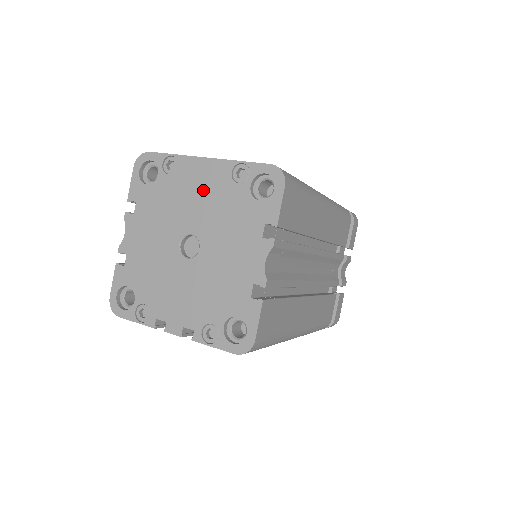
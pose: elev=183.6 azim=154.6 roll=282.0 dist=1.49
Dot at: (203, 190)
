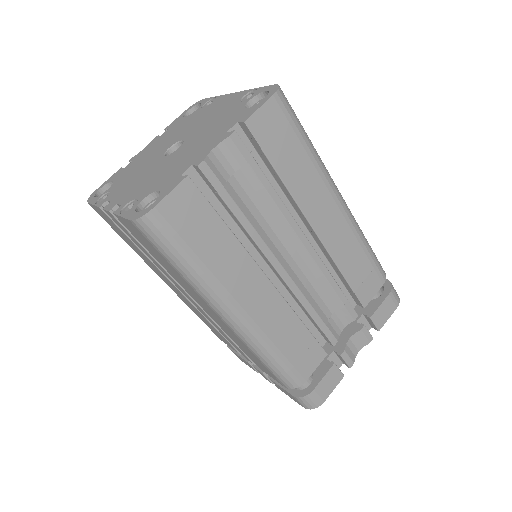
Dot at: (215, 111)
